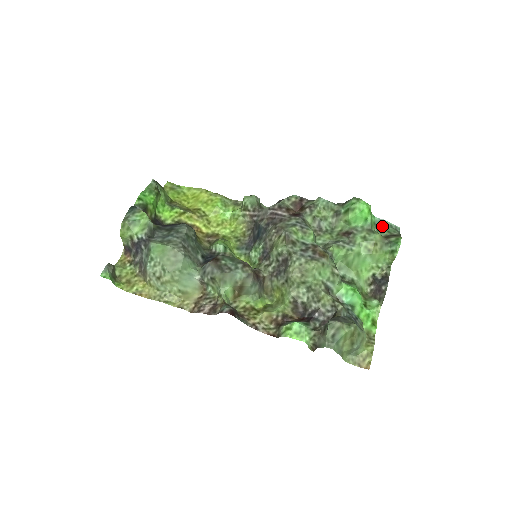
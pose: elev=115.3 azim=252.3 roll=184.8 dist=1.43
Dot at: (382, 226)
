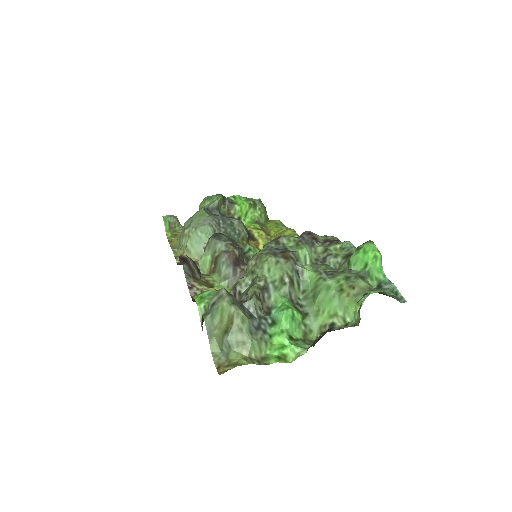
Dot at: (385, 288)
